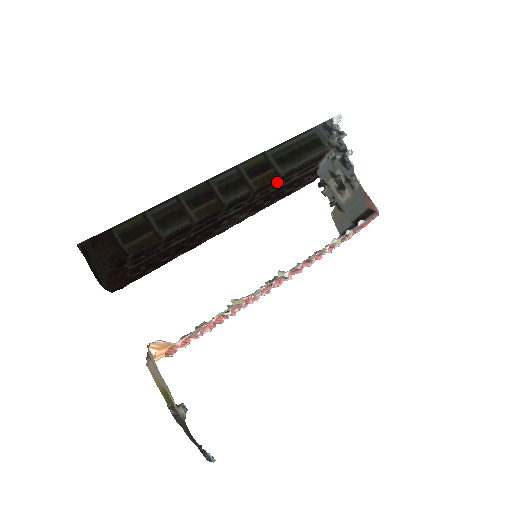
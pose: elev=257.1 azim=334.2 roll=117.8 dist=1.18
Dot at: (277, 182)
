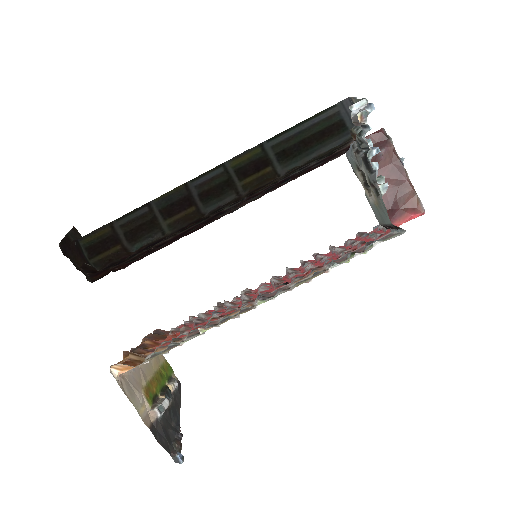
Dot at: (281, 178)
